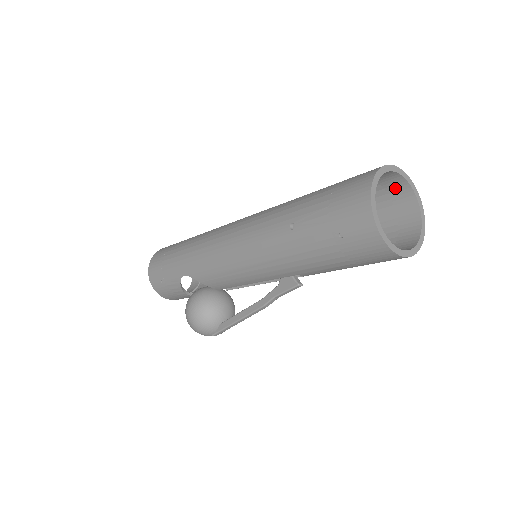
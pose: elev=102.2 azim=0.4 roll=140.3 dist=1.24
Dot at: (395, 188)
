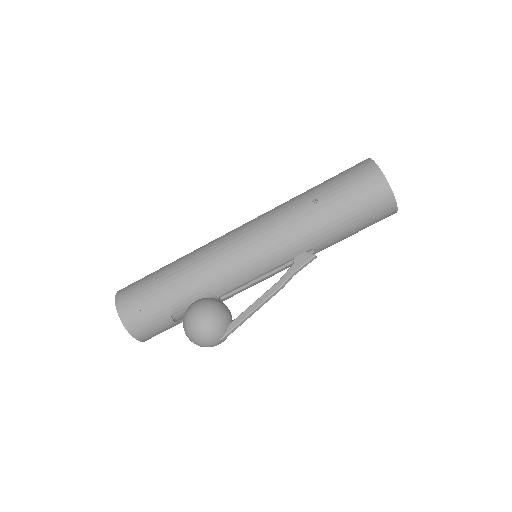
Dot at: occluded
